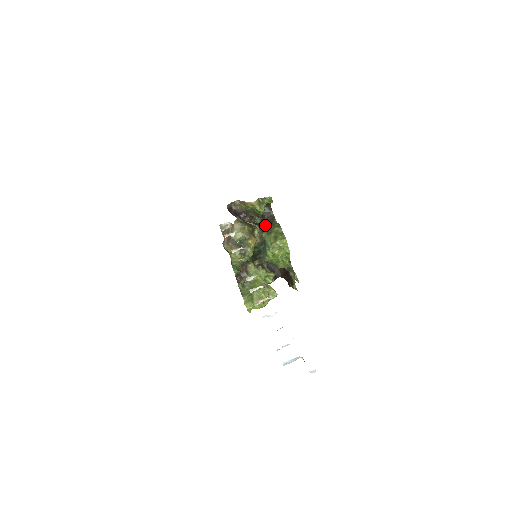
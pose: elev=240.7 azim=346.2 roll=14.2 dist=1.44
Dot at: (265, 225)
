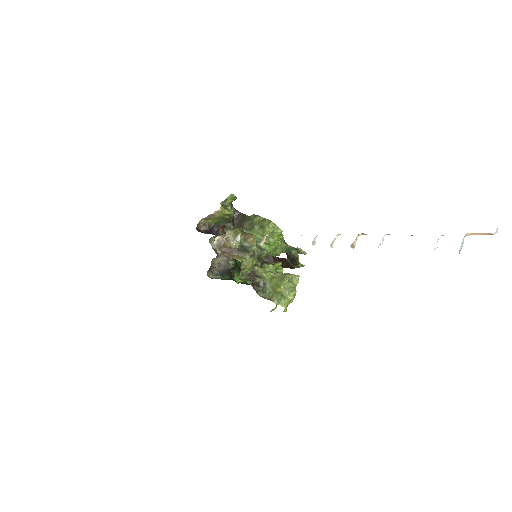
Dot at: (241, 225)
